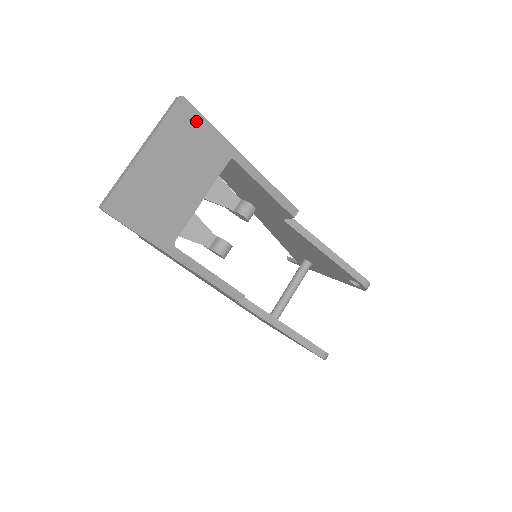
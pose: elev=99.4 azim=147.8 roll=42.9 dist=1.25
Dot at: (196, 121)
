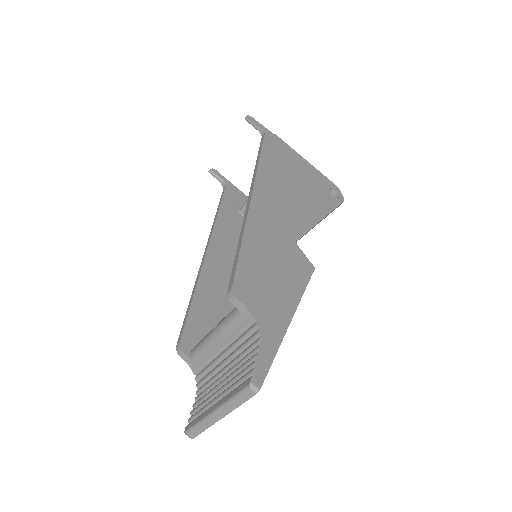
Dot at: occluded
